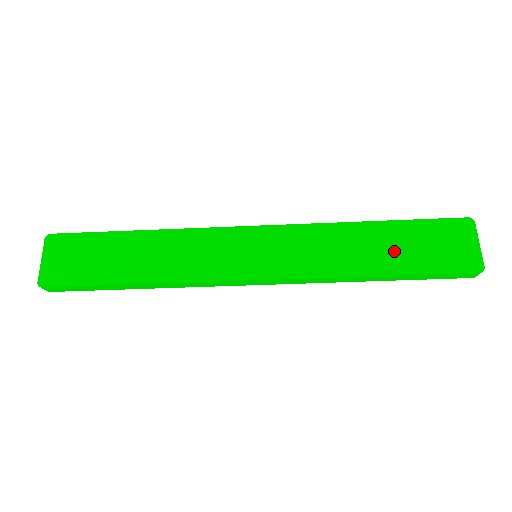
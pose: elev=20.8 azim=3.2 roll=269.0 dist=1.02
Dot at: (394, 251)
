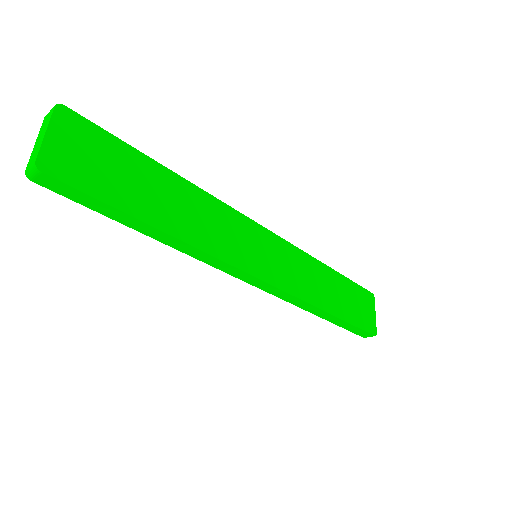
Dot at: (341, 299)
